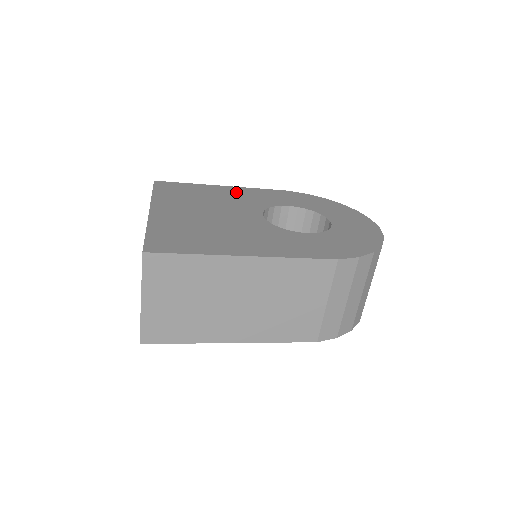
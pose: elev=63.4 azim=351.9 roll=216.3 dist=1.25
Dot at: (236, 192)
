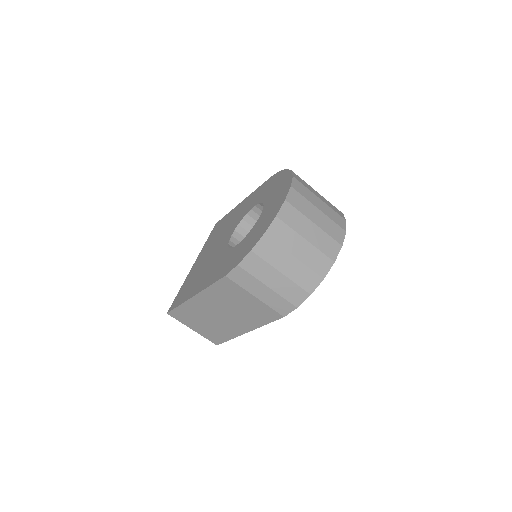
Dot at: (241, 207)
